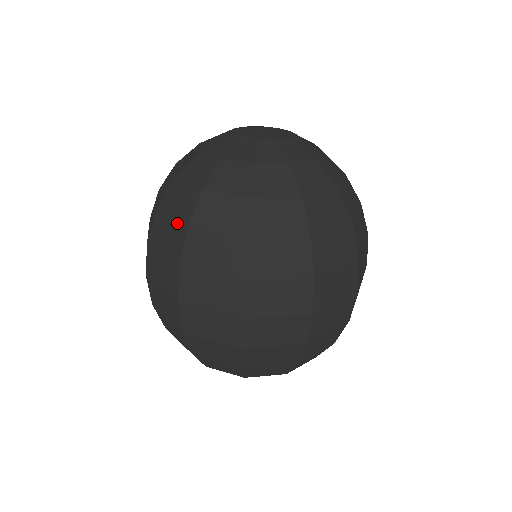
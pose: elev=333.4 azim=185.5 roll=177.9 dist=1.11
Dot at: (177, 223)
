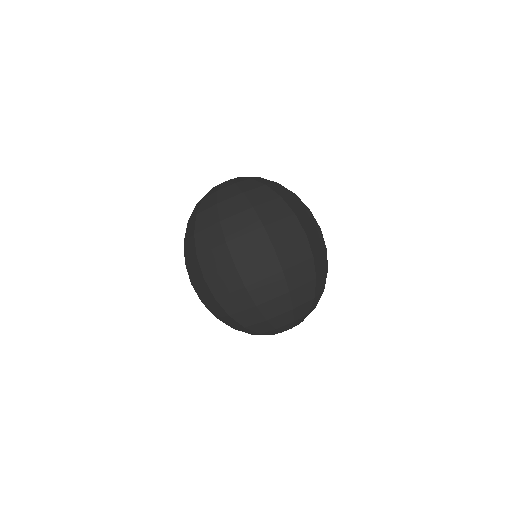
Dot at: (212, 227)
